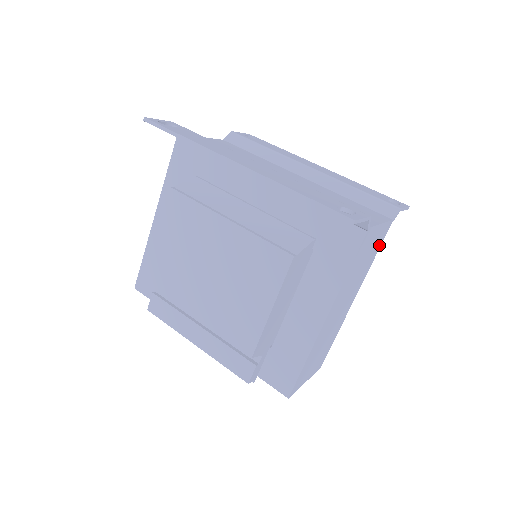
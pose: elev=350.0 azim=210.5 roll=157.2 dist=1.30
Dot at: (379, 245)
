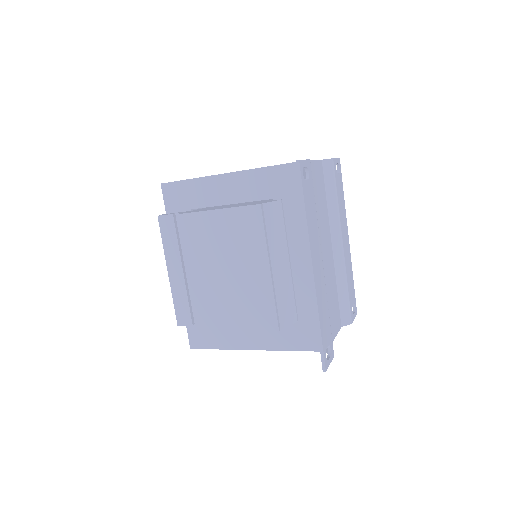
Dot at: occluded
